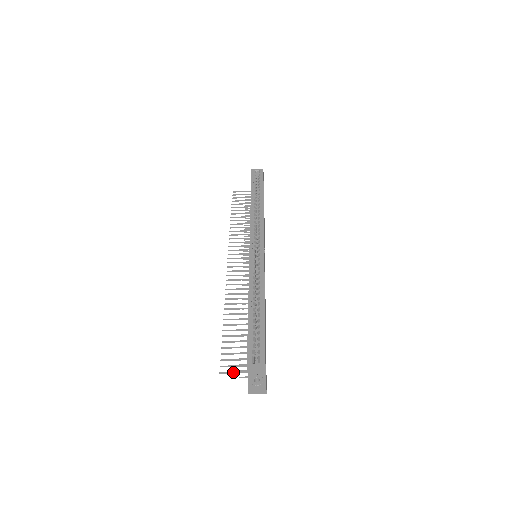
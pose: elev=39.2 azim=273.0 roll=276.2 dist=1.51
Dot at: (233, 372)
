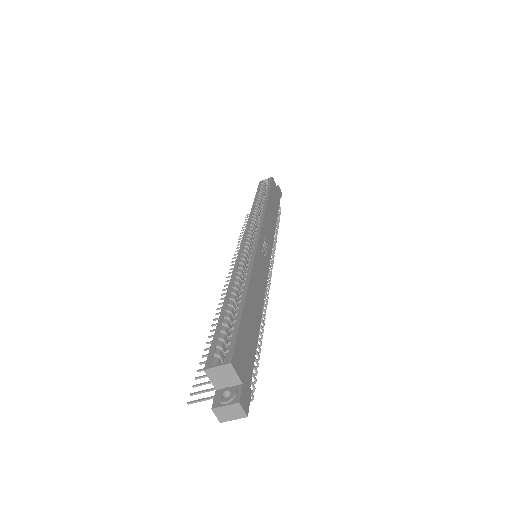
Dot at: (206, 398)
